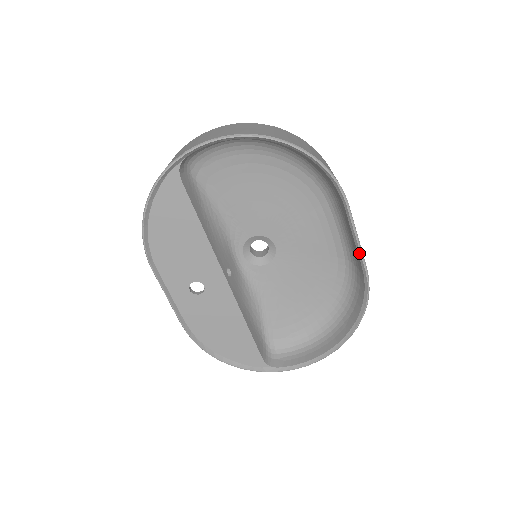
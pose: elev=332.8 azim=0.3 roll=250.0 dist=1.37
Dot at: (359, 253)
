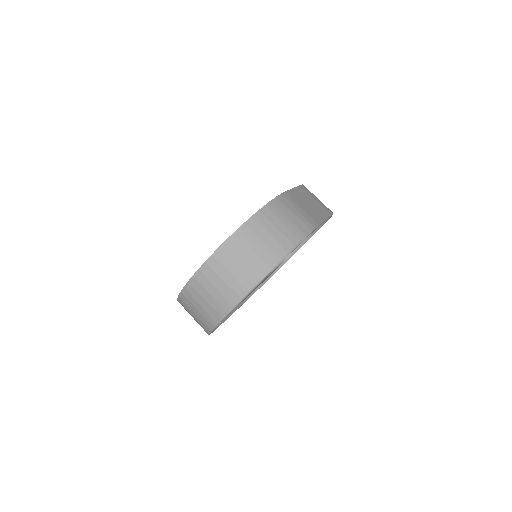
Dot at: occluded
